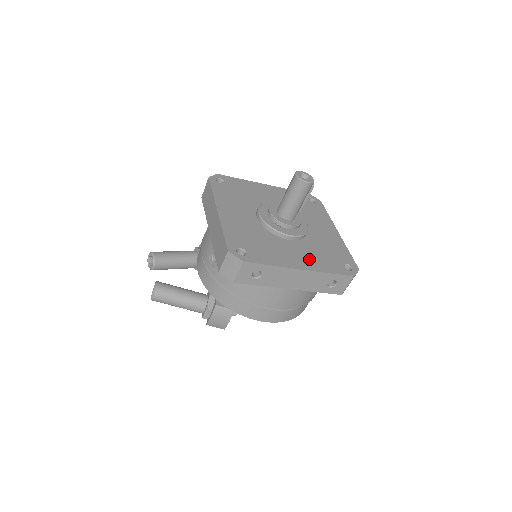
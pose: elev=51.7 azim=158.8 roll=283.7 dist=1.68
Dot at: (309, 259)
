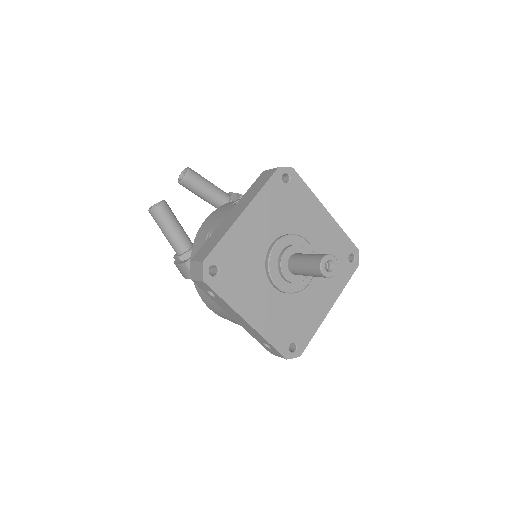
Dot at: (267, 317)
